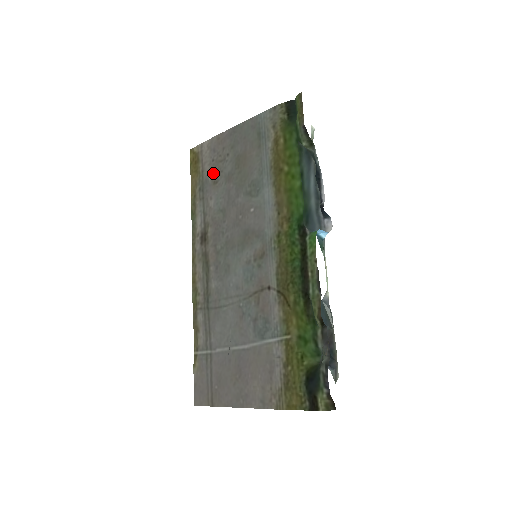
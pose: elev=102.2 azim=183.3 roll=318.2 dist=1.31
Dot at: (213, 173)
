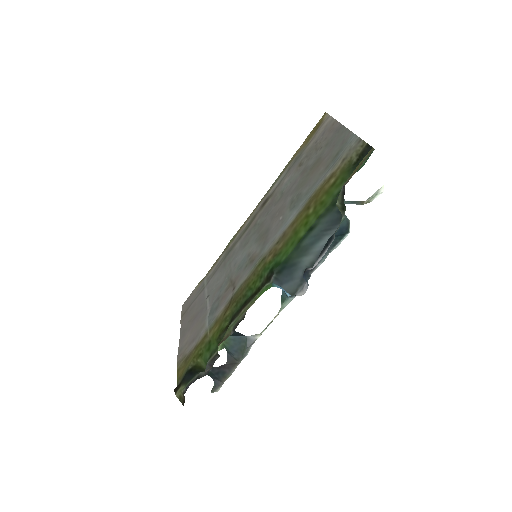
Dot at: (307, 154)
